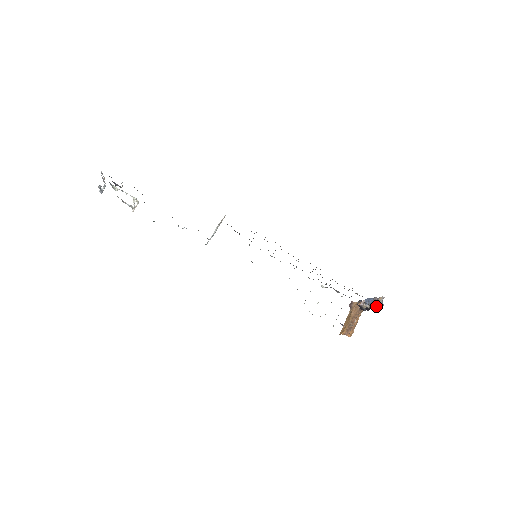
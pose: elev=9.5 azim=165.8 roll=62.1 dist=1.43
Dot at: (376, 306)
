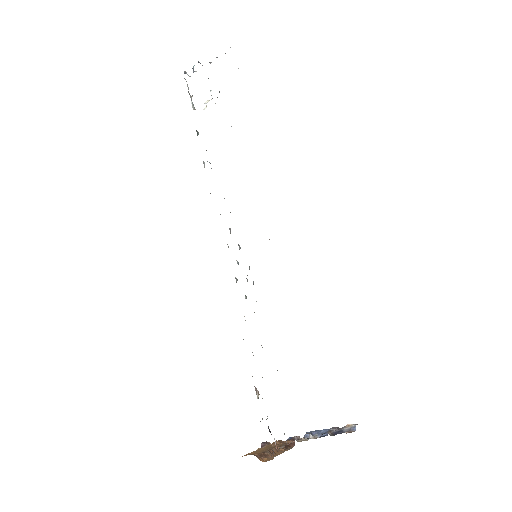
Dot at: (336, 433)
